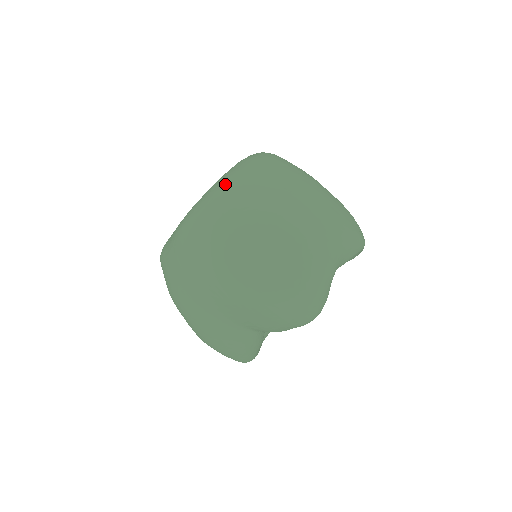
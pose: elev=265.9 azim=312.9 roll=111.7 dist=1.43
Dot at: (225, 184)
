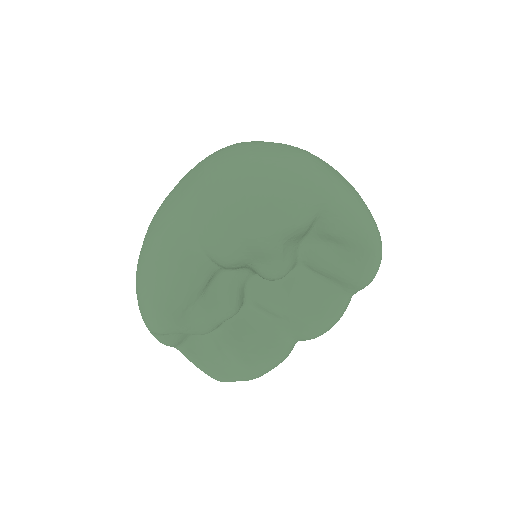
Dot at: occluded
